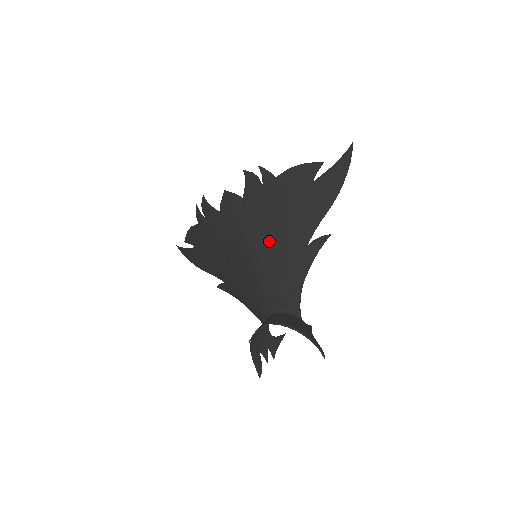
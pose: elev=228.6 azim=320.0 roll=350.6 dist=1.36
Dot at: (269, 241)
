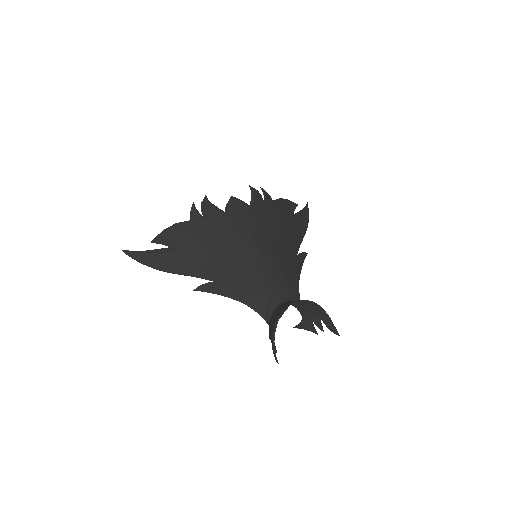
Dot at: (273, 243)
